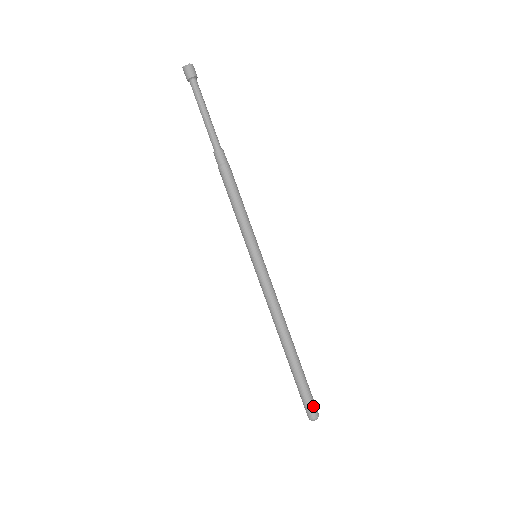
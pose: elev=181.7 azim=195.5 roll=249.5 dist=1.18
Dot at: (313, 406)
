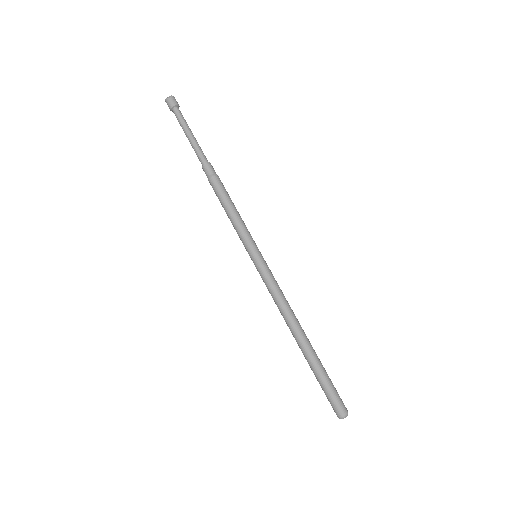
Dot at: (341, 401)
